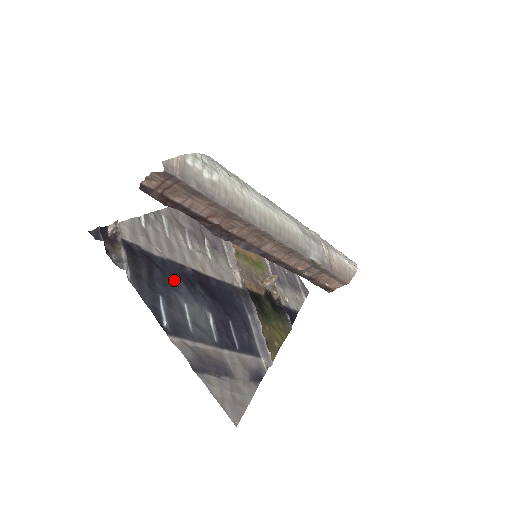
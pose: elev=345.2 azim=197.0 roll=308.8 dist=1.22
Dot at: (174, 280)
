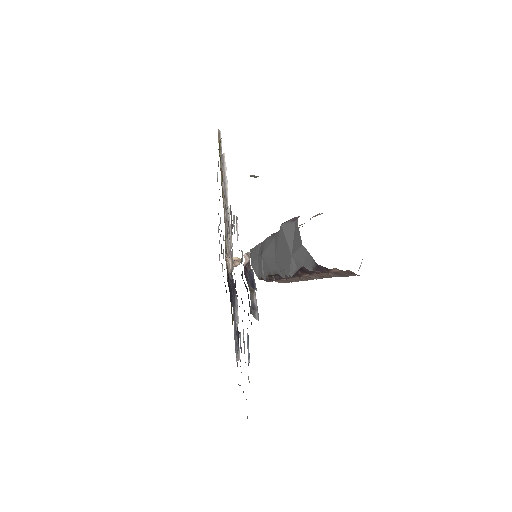
Dot at: (242, 302)
